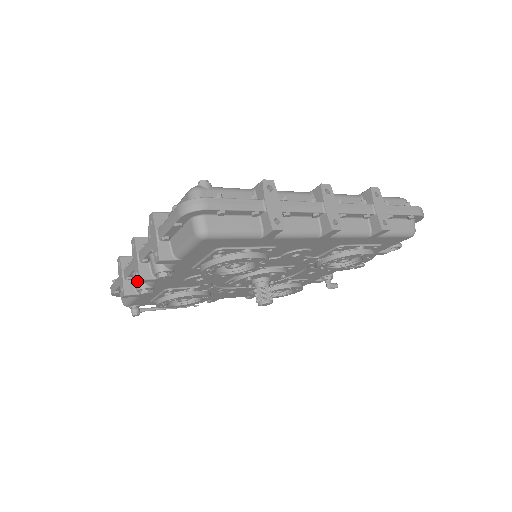
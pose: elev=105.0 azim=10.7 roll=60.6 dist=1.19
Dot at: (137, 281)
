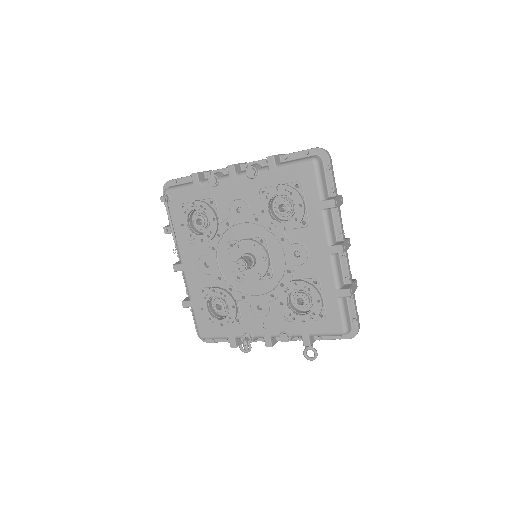
Dot at: (230, 165)
